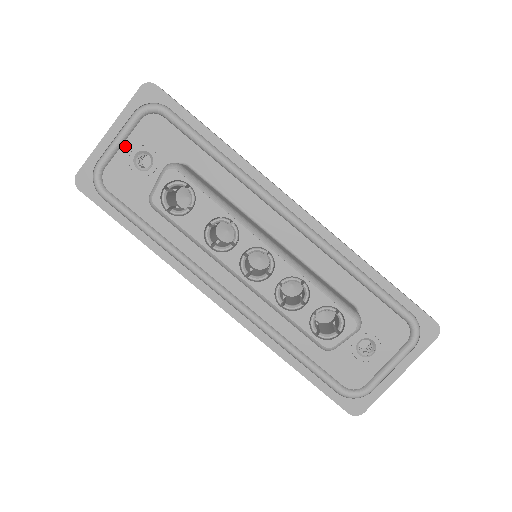
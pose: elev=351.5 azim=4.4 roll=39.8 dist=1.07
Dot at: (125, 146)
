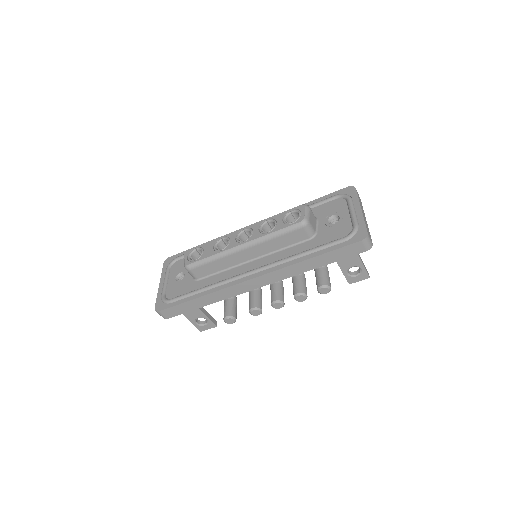
Dot at: (169, 281)
